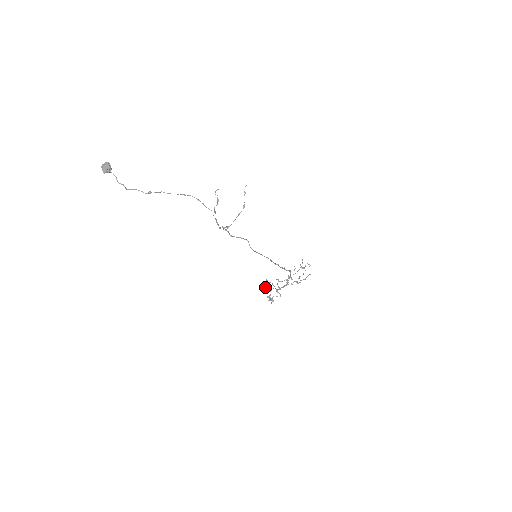
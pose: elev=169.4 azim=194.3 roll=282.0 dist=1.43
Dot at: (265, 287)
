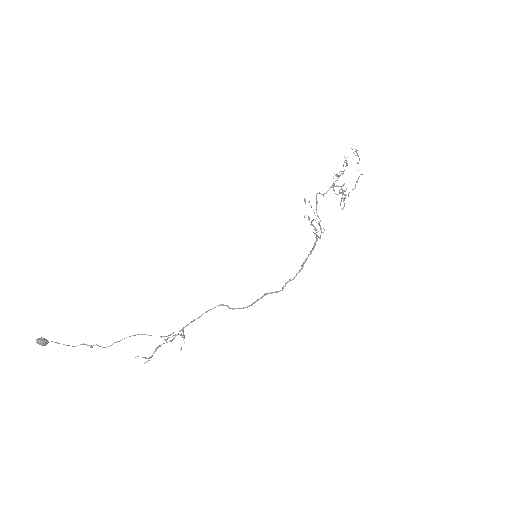
Dot at: occluded
